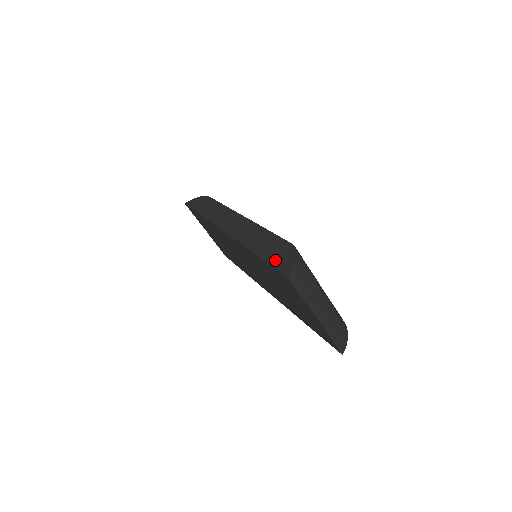
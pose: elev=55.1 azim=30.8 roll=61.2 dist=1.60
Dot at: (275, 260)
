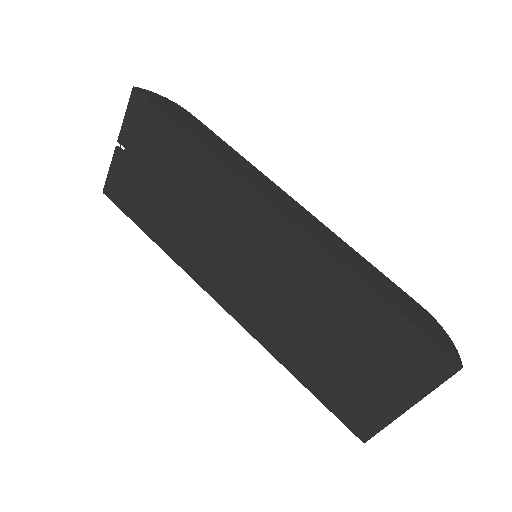
Dot at: (423, 326)
